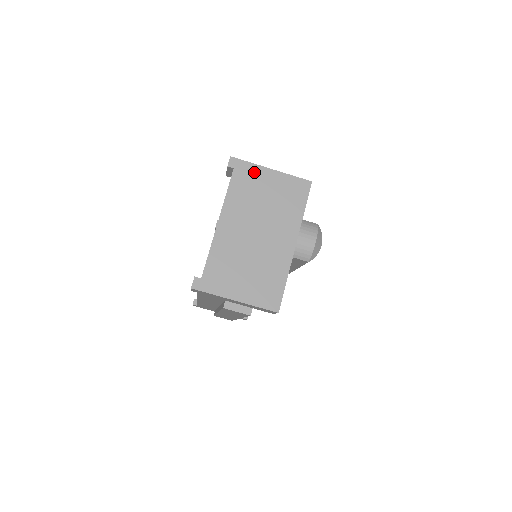
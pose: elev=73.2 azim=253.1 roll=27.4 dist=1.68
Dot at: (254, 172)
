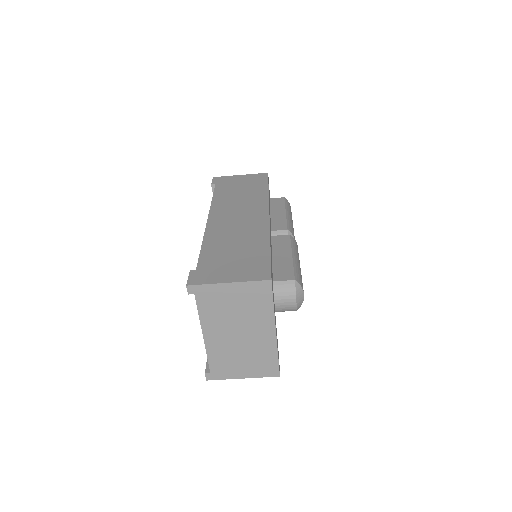
Dot at: (214, 291)
